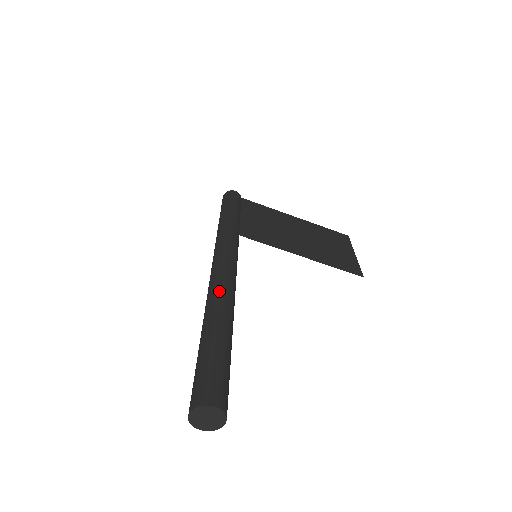
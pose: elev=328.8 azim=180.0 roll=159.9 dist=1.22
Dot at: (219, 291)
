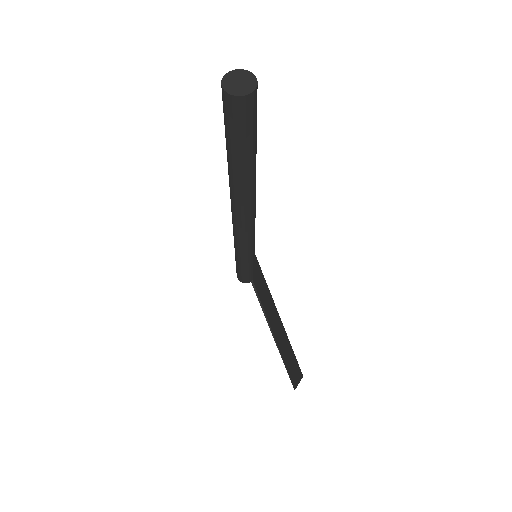
Dot at: occluded
